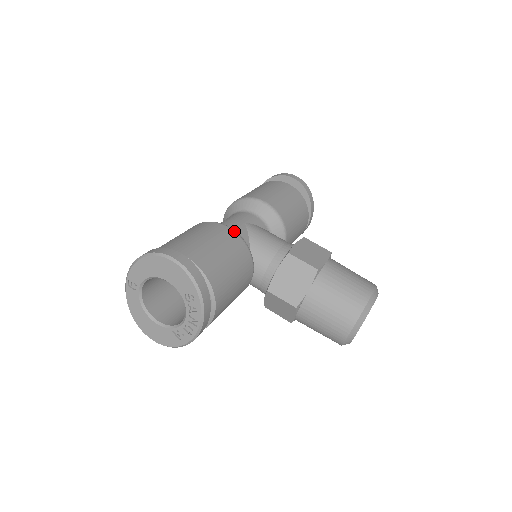
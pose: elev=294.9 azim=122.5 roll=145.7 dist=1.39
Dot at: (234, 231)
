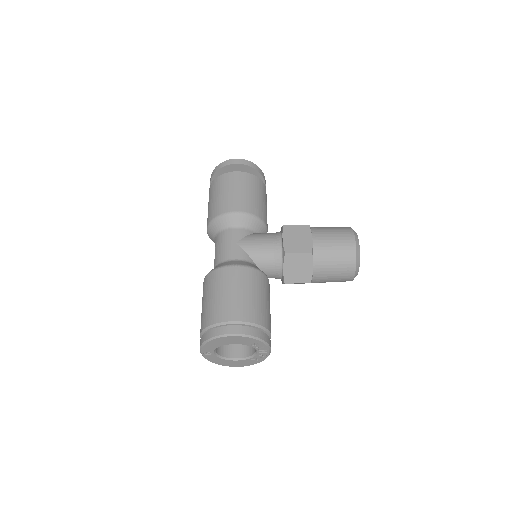
Dot at: (241, 266)
